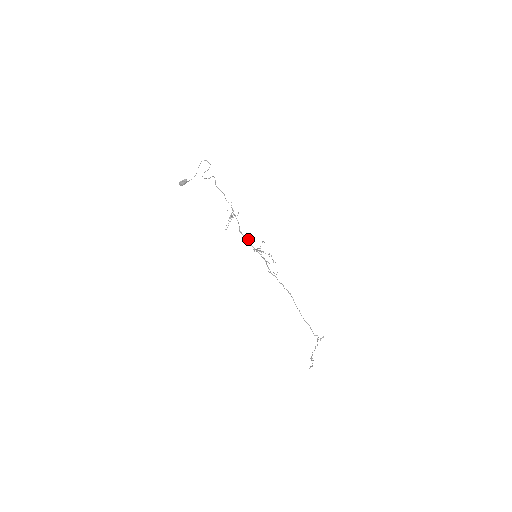
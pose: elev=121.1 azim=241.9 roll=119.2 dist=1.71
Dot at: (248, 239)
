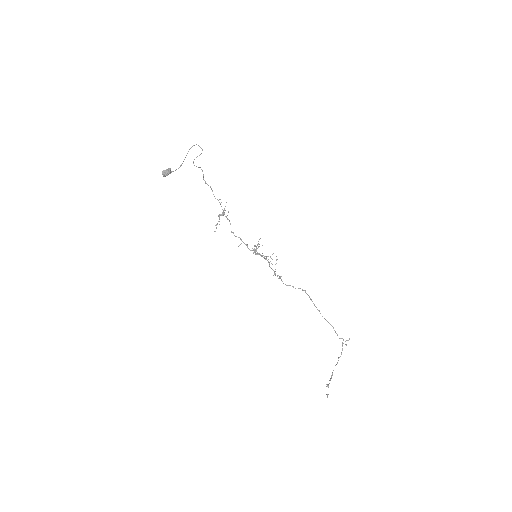
Dot at: occluded
